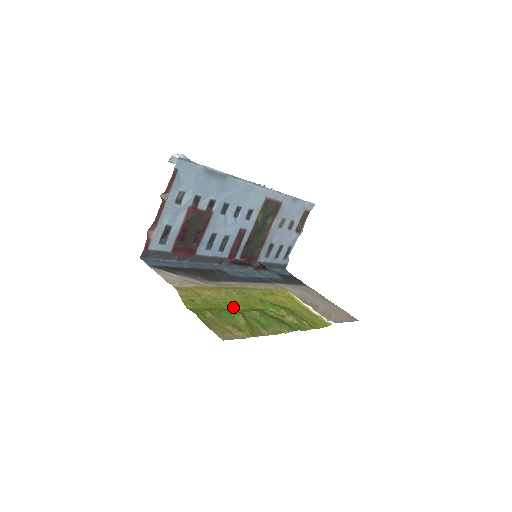
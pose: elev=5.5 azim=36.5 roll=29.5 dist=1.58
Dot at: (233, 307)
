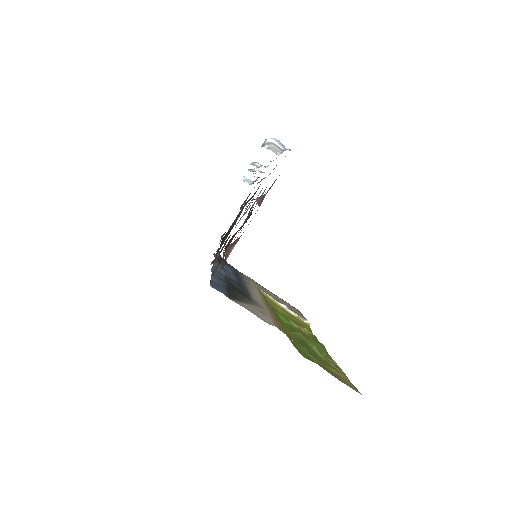
Dot at: (290, 334)
